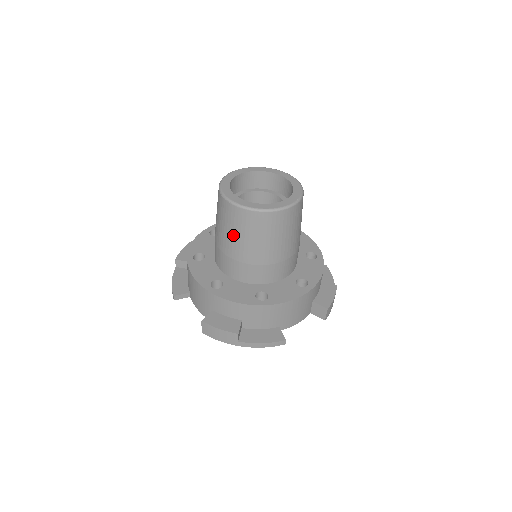
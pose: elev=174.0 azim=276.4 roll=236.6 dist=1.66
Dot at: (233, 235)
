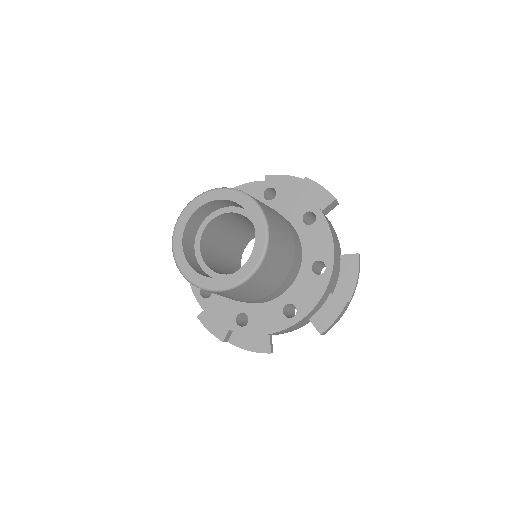
Dot at: occluded
